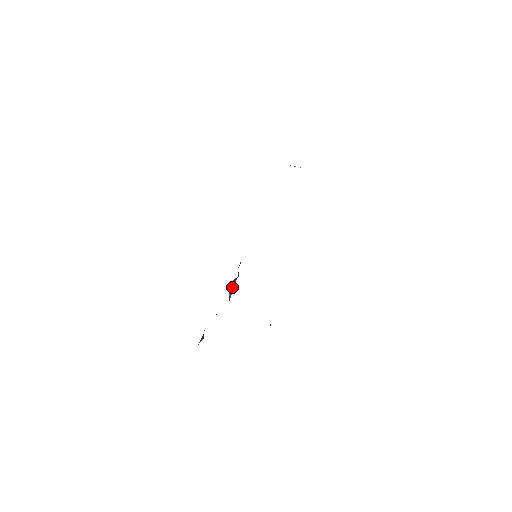
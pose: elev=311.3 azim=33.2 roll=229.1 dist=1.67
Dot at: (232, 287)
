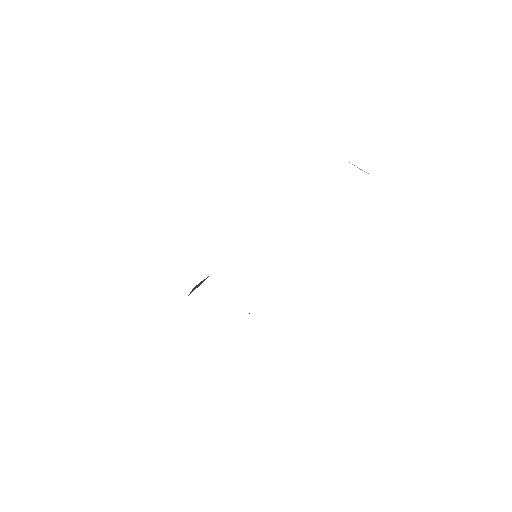
Dot at: (198, 284)
